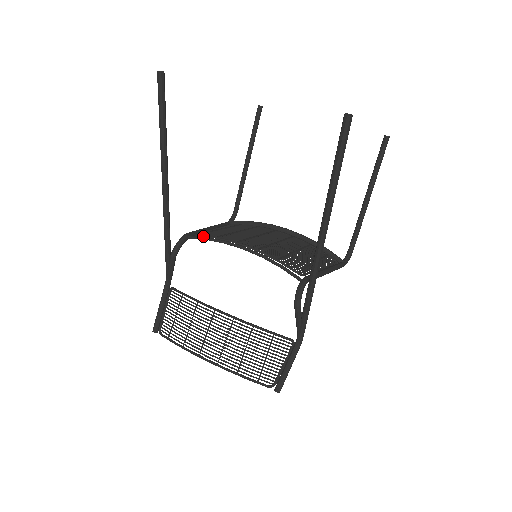
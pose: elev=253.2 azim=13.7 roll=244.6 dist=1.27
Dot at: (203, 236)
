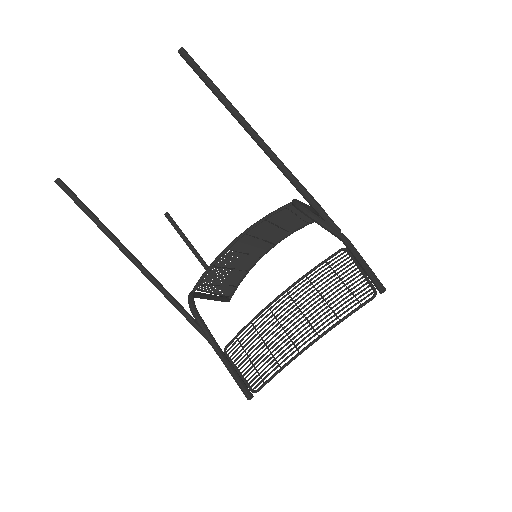
Dot at: (202, 280)
